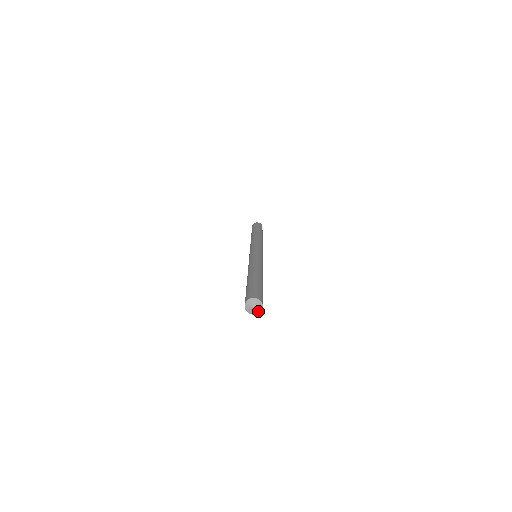
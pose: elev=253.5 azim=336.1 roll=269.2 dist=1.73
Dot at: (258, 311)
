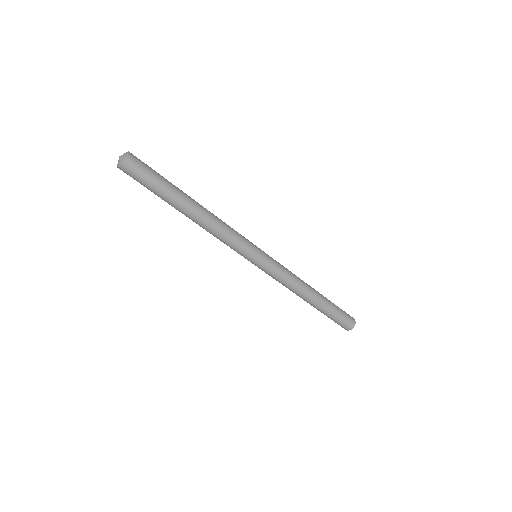
Dot at: (119, 164)
